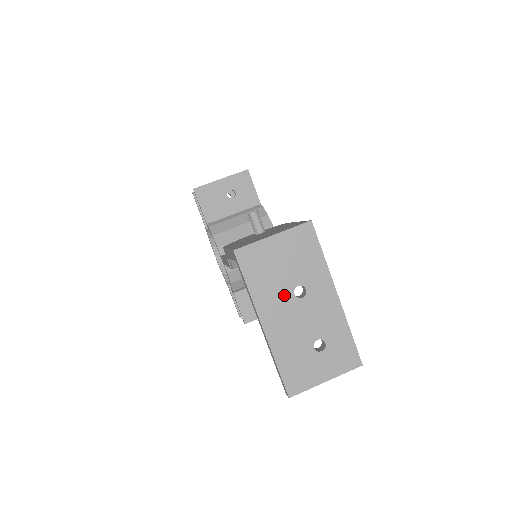
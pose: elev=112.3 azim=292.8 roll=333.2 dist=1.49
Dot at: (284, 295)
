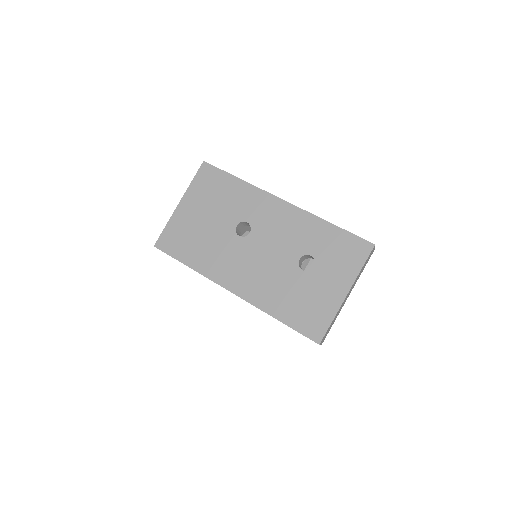
Dot at: (230, 245)
